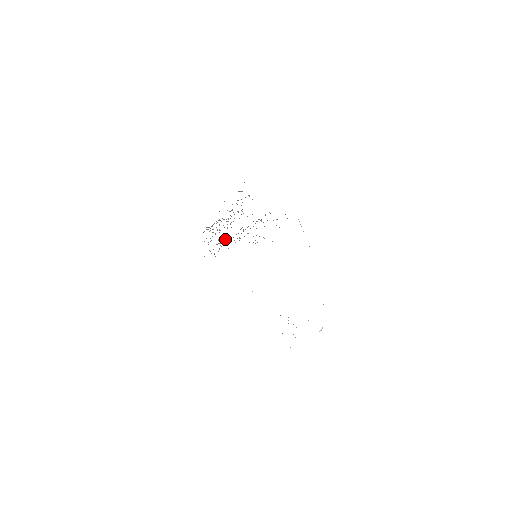
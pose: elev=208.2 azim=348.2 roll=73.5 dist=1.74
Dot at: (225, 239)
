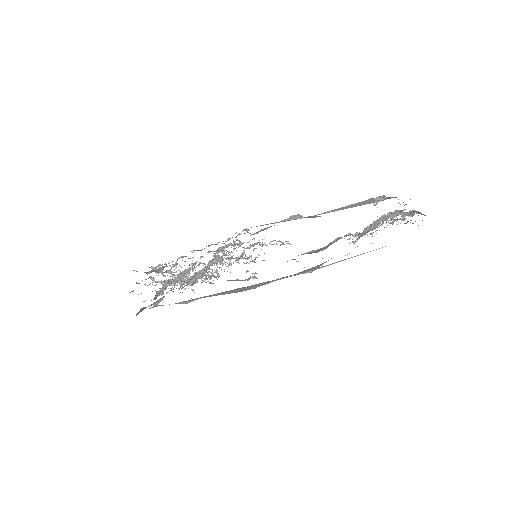
Dot at: occluded
